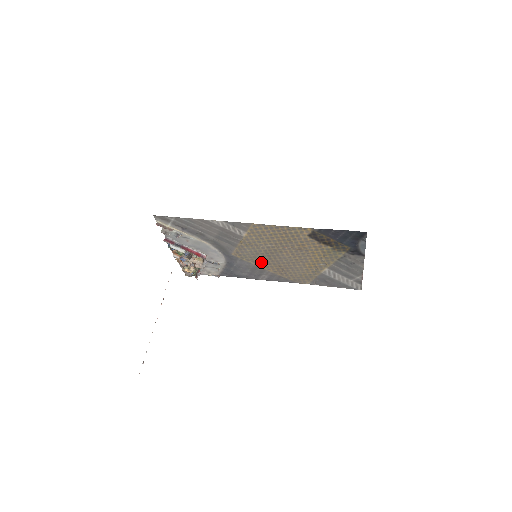
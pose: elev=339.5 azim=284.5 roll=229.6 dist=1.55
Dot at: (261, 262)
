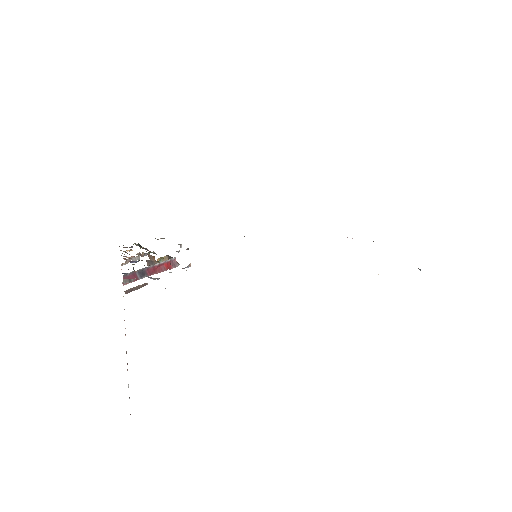
Dot at: occluded
